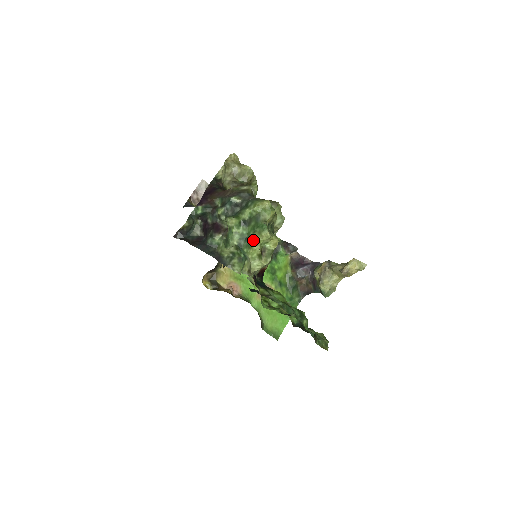
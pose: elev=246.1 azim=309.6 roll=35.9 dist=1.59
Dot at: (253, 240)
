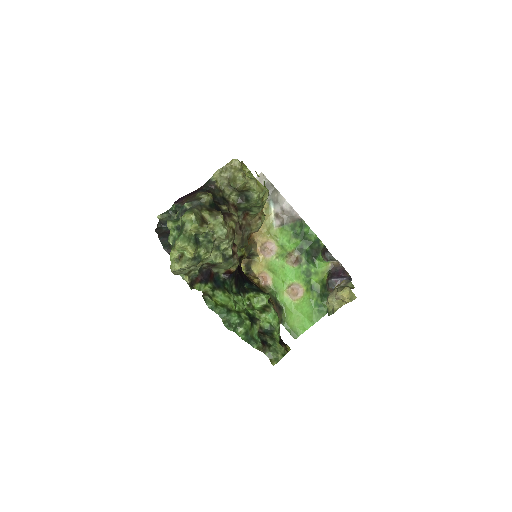
Dot at: (174, 245)
